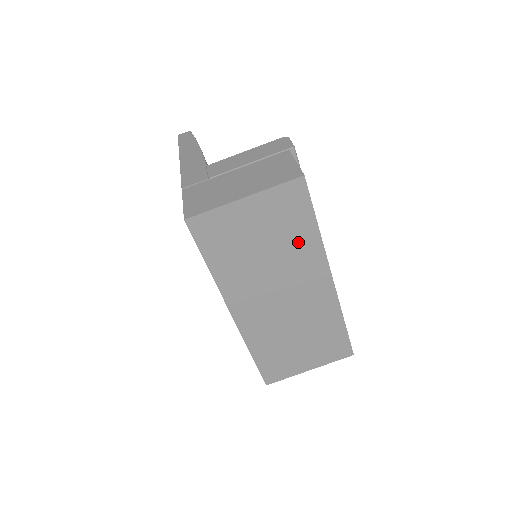
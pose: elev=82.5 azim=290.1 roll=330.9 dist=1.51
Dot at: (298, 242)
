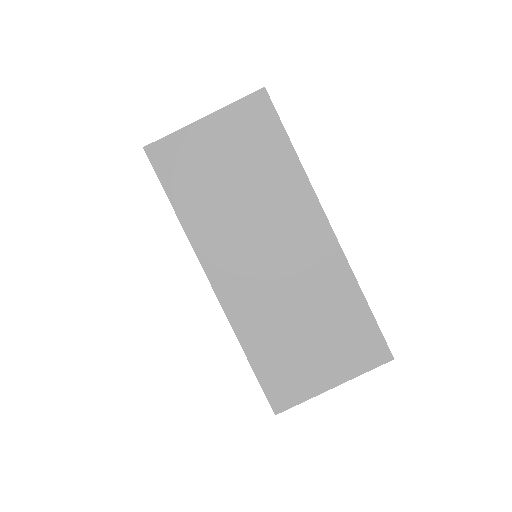
Dot at: (274, 171)
